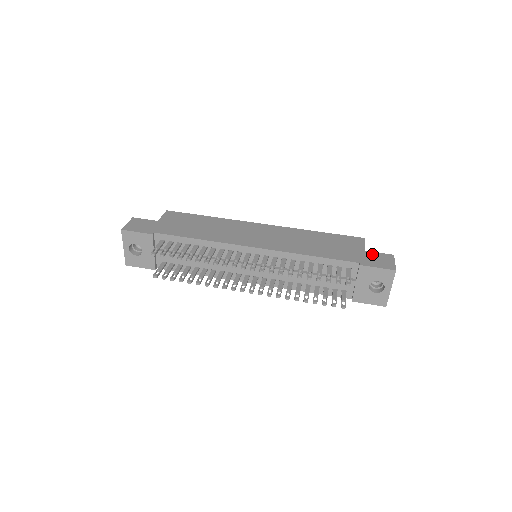
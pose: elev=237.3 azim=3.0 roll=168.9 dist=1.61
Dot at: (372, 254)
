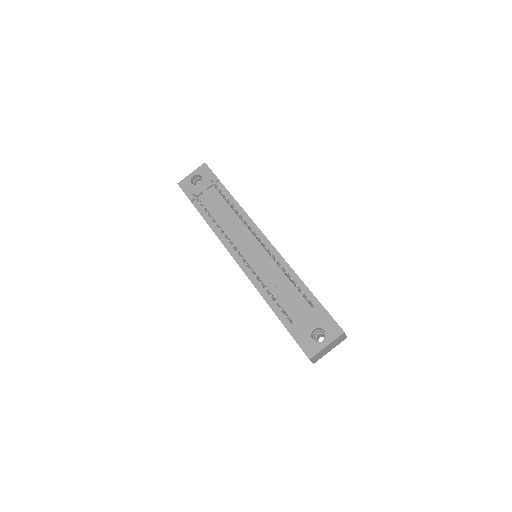
Dot at: occluded
